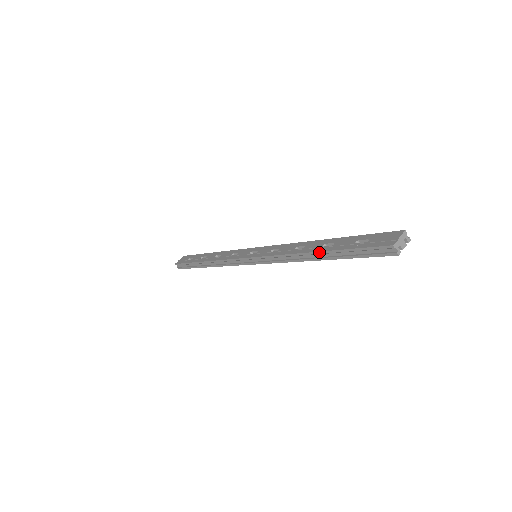
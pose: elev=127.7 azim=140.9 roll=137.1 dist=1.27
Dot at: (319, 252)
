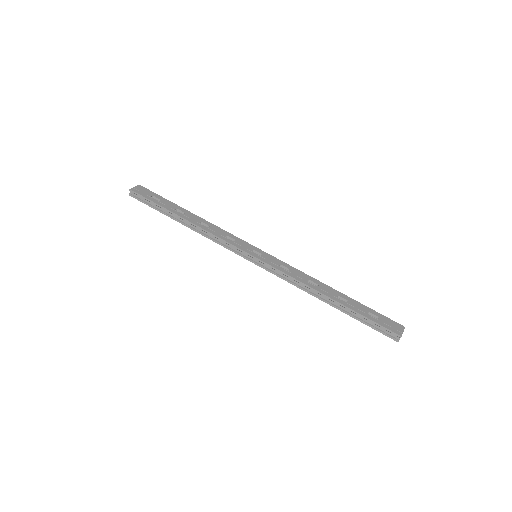
Dot at: (337, 302)
